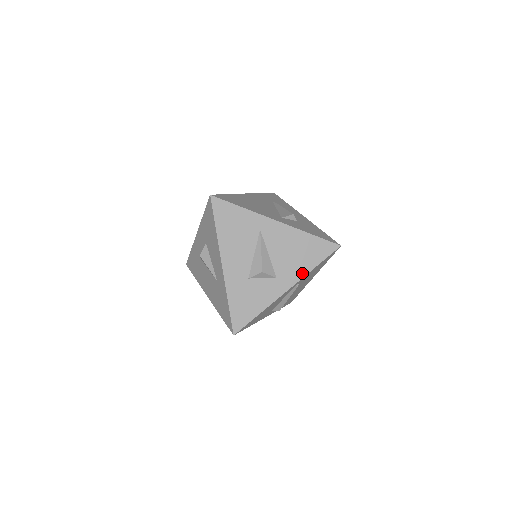
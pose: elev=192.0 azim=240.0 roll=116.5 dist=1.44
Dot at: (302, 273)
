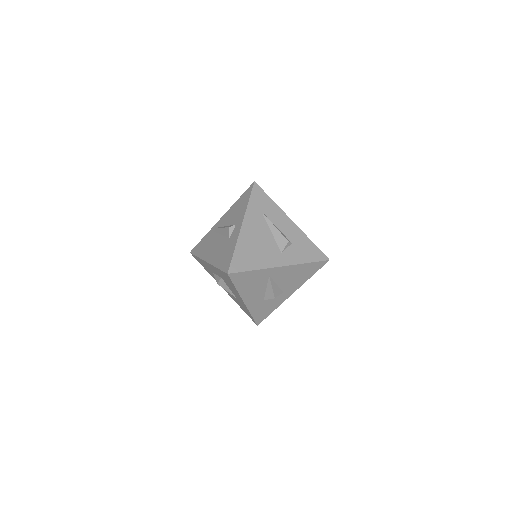
Dot at: (301, 283)
